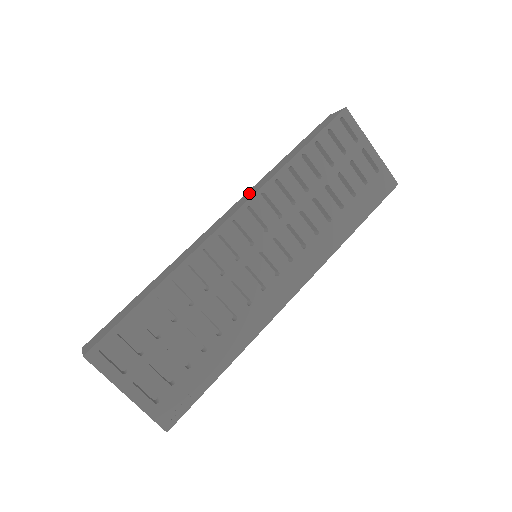
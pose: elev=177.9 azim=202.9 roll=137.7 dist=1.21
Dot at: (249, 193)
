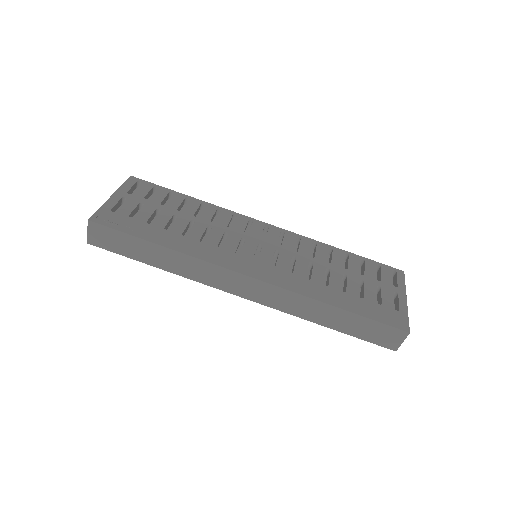
Dot at: occluded
